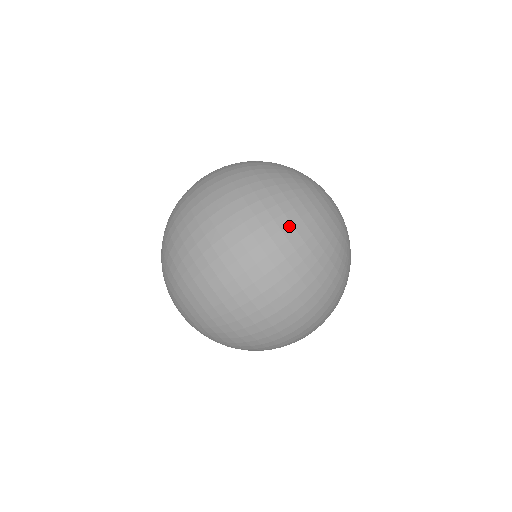
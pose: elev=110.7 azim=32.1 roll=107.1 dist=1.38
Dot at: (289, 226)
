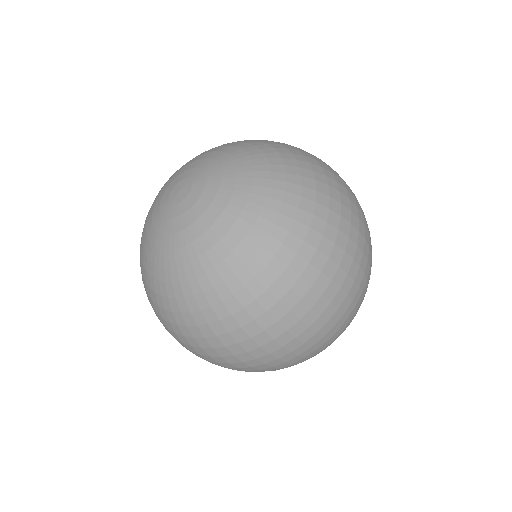
Dot at: occluded
